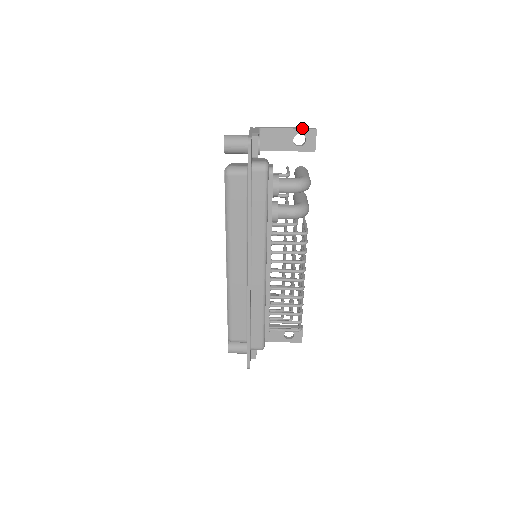
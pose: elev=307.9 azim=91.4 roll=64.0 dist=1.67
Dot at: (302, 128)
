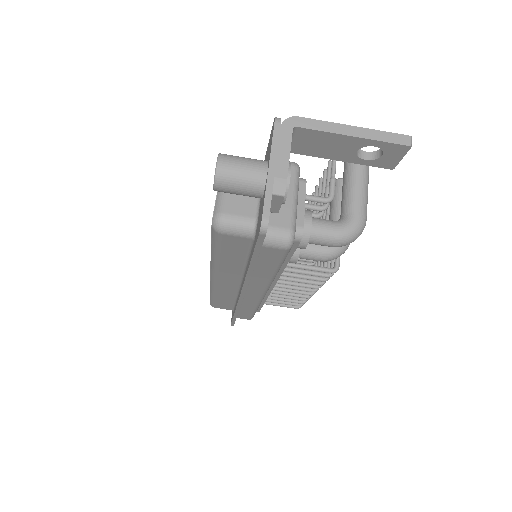
Dot at: (382, 139)
